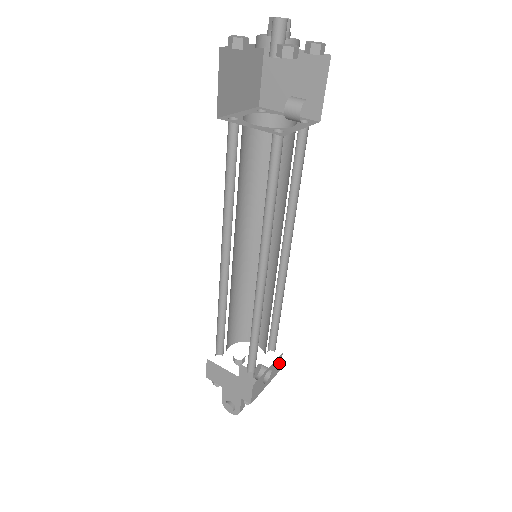
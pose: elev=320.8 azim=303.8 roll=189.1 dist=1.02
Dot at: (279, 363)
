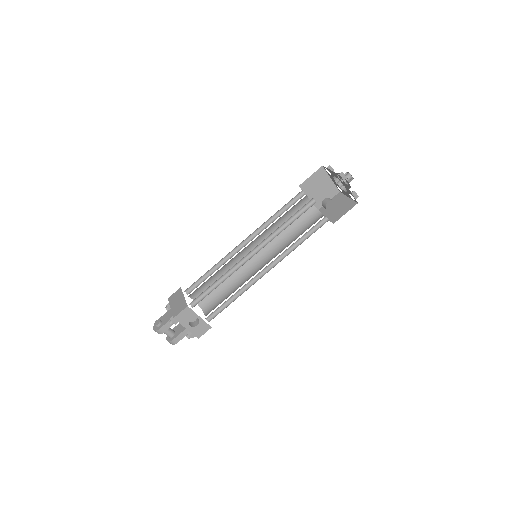
Dot at: (204, 331)
